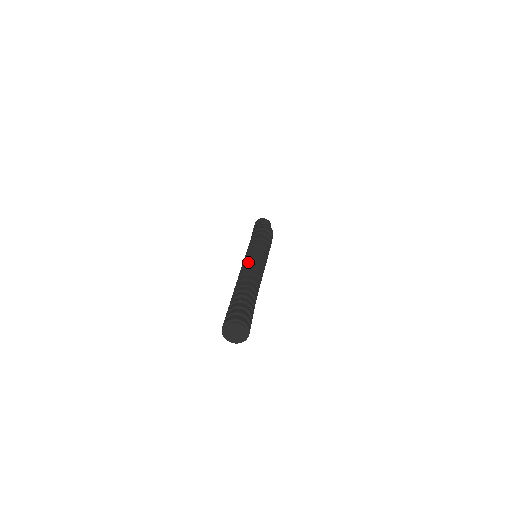
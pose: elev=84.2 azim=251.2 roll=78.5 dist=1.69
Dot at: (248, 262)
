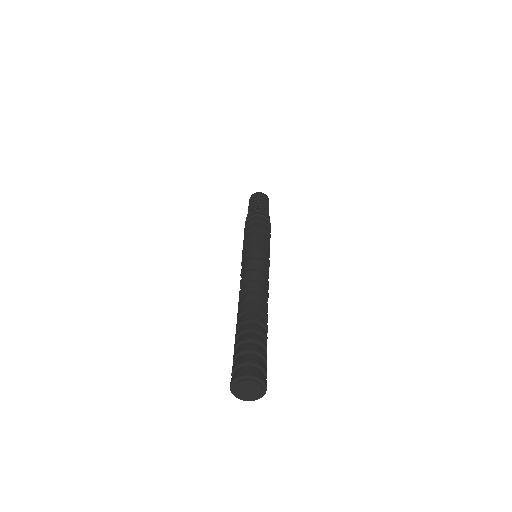
Dot at: (246, 275)
